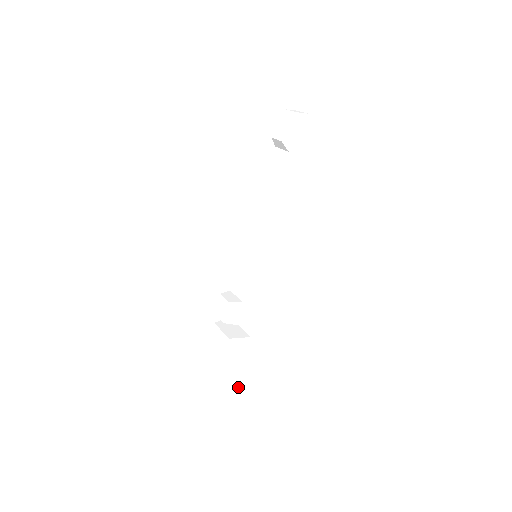
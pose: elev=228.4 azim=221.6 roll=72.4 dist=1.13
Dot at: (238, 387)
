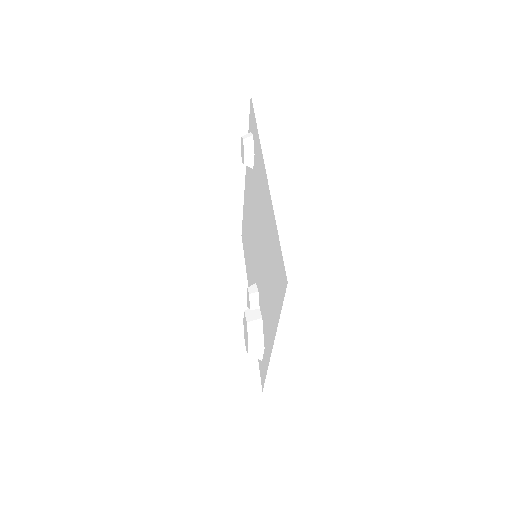
Dot at: (264, 354)
